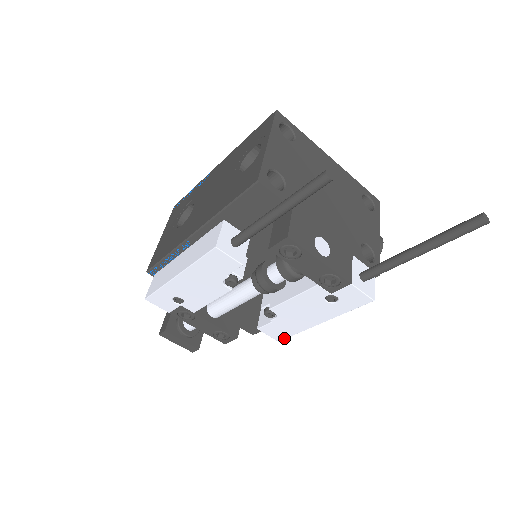
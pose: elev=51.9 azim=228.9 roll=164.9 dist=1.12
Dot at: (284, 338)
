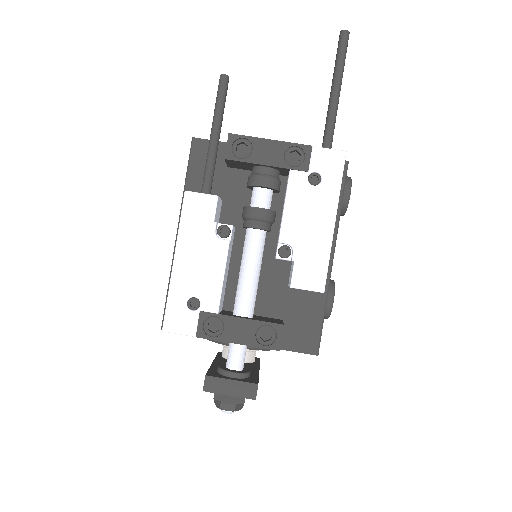
Dot at: (324, 281)
